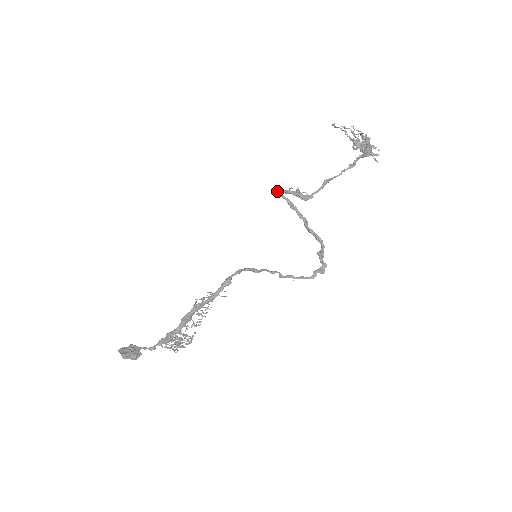
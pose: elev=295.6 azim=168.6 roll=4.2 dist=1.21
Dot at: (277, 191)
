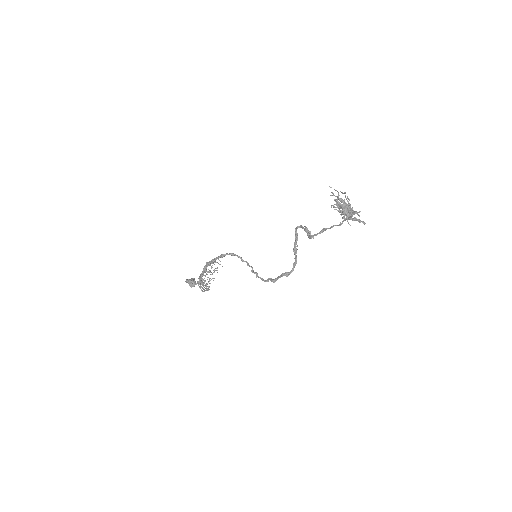
Dot at: (298, 226)
